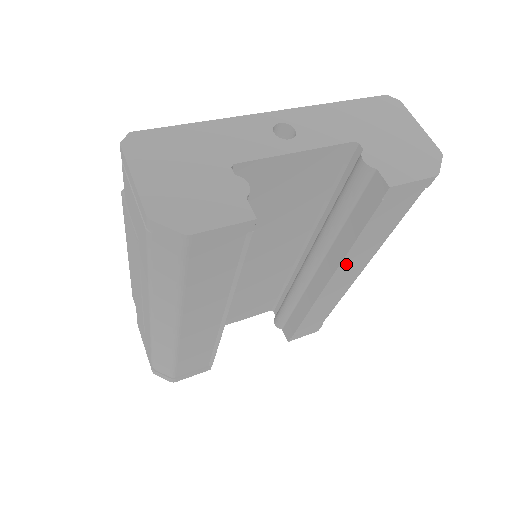
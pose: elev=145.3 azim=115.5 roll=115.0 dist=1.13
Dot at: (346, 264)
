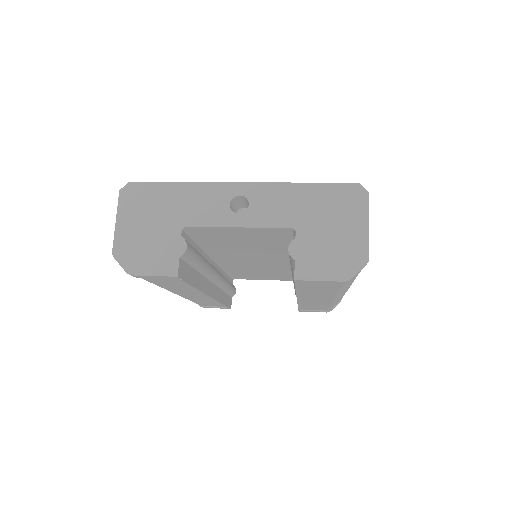
Dot at: (308, 295)
